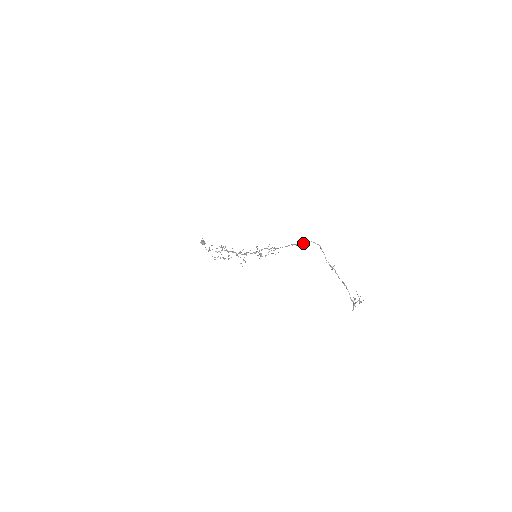
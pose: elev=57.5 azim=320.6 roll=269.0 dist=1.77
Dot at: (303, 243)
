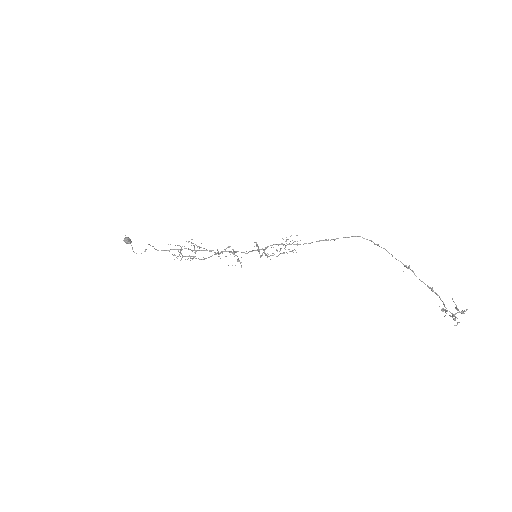
Dot at: (349, 237)
